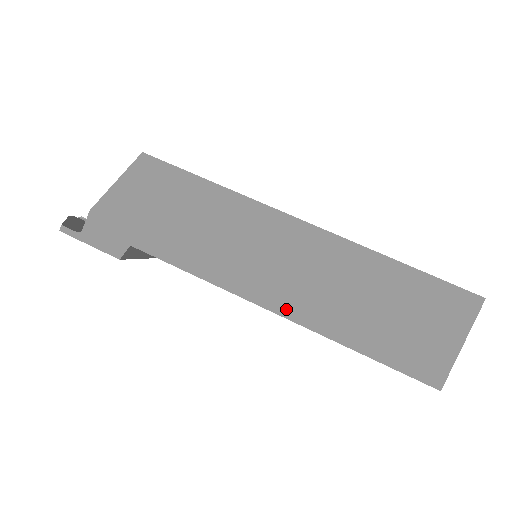
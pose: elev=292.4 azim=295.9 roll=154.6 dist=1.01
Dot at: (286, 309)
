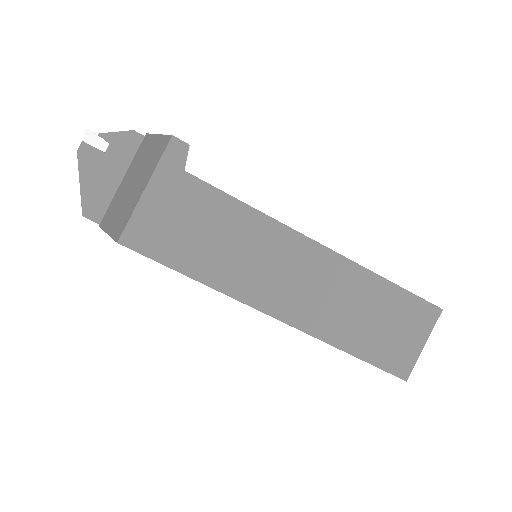
Dot at: occluded
